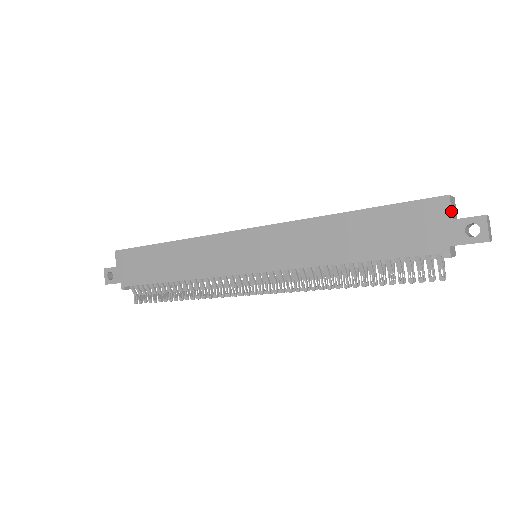
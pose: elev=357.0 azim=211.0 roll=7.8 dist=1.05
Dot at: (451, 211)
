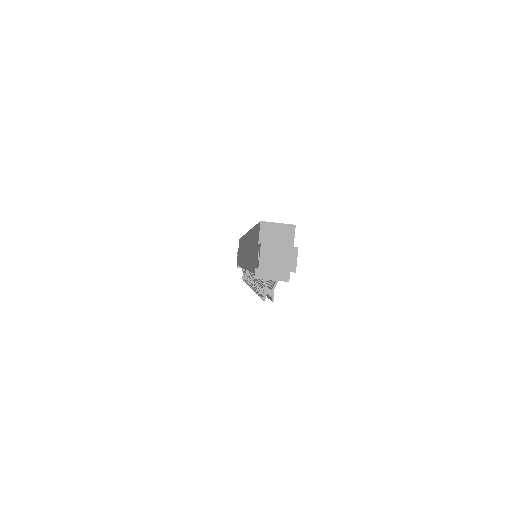
Dot at: (259, 236)
